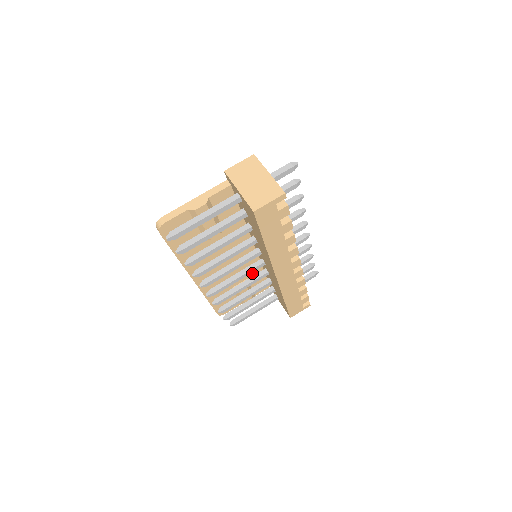
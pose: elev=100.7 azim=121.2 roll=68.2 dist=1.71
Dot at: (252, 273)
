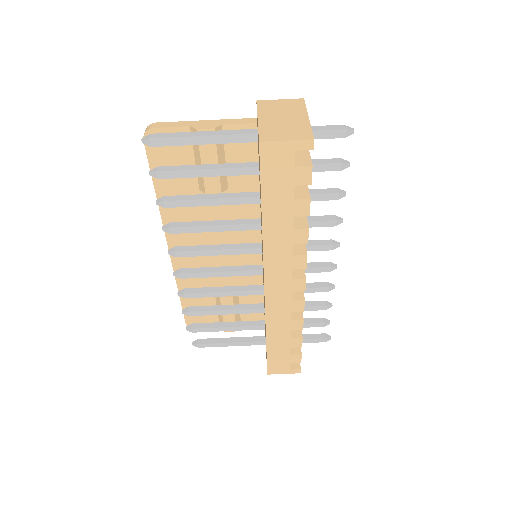
Dot at: occluded
